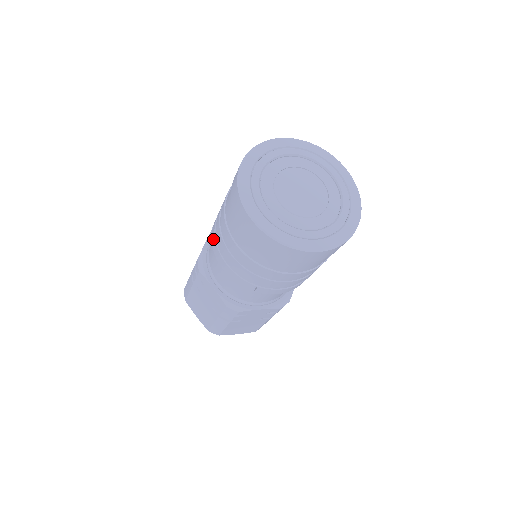
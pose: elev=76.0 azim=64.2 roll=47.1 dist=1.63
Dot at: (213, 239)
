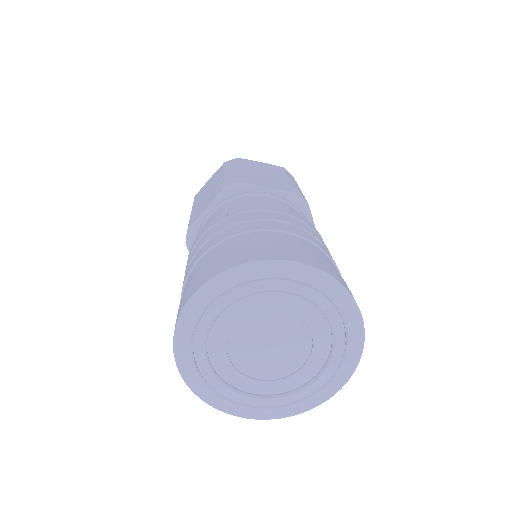
Dot at: occluded
